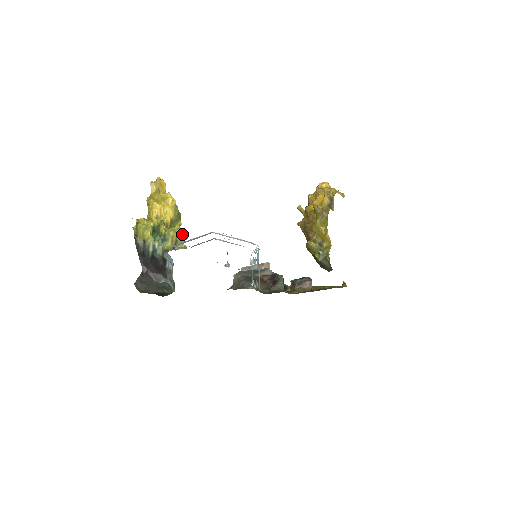
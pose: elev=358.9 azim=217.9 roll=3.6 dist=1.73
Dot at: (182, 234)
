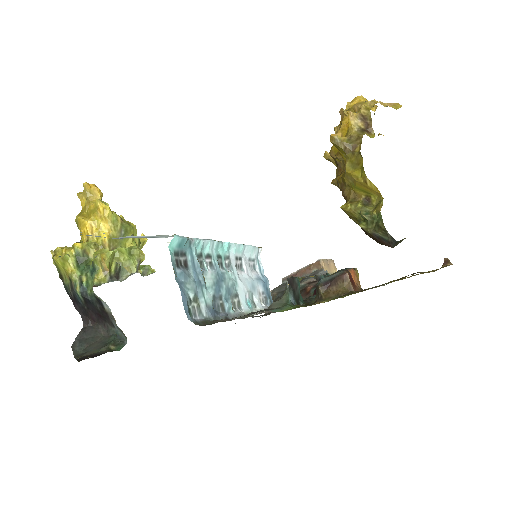
Dot at: (133, 254)
